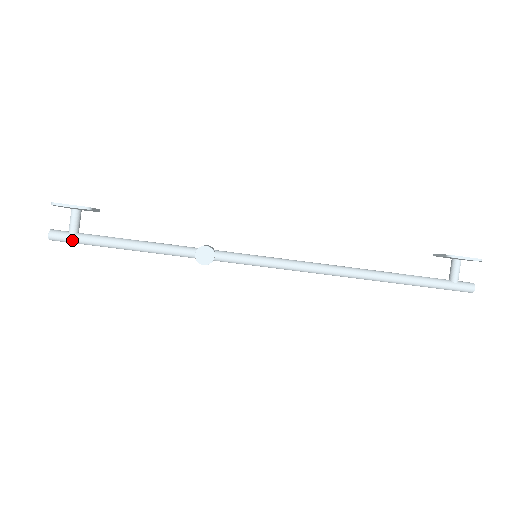
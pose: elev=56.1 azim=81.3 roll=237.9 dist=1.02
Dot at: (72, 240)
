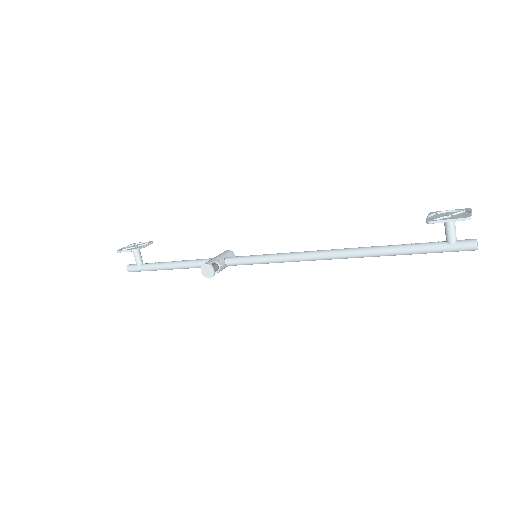
Dot at: (140, 270)
